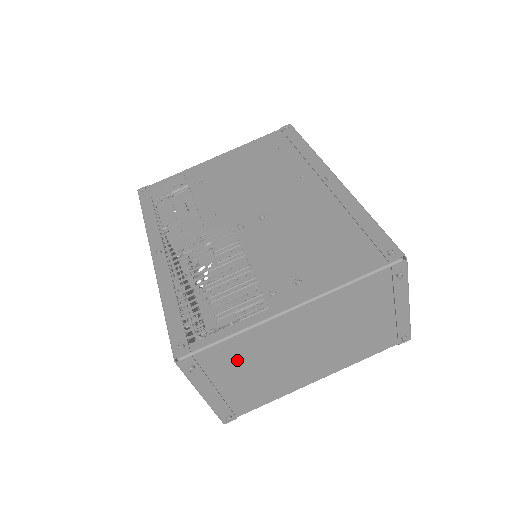
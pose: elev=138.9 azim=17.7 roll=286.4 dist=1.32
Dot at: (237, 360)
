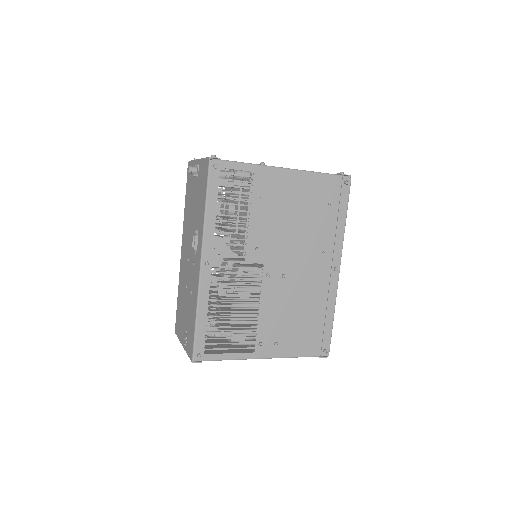
Dot at: (217, 352)
